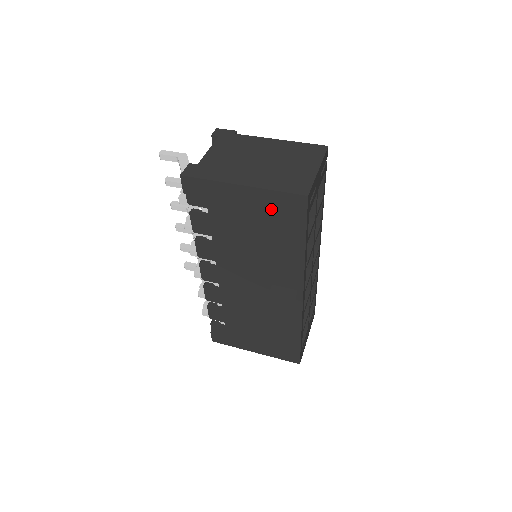
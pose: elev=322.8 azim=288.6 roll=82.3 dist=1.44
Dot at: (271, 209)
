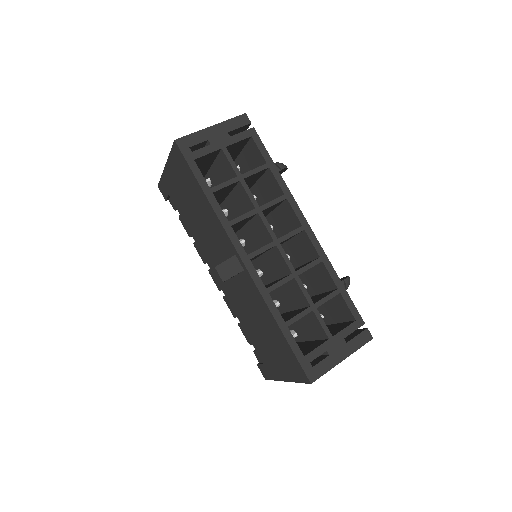
Dot at: (179, 173)
